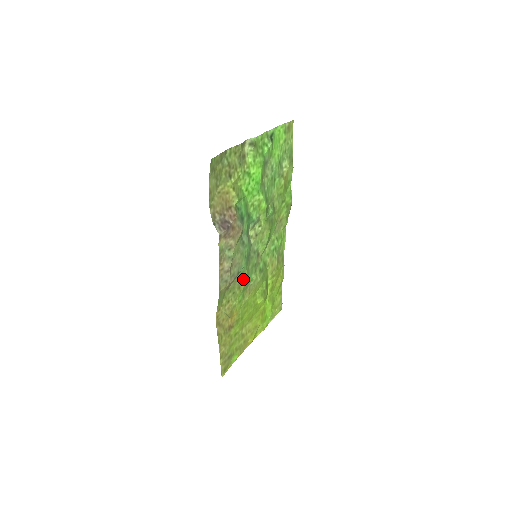
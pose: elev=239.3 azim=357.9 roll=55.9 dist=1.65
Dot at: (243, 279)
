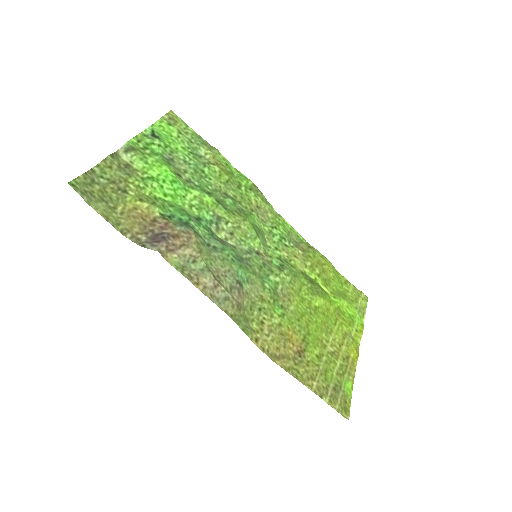
Dot at: (258, 287)
